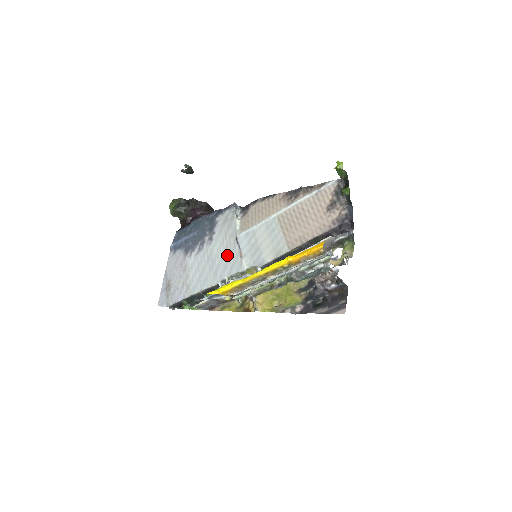
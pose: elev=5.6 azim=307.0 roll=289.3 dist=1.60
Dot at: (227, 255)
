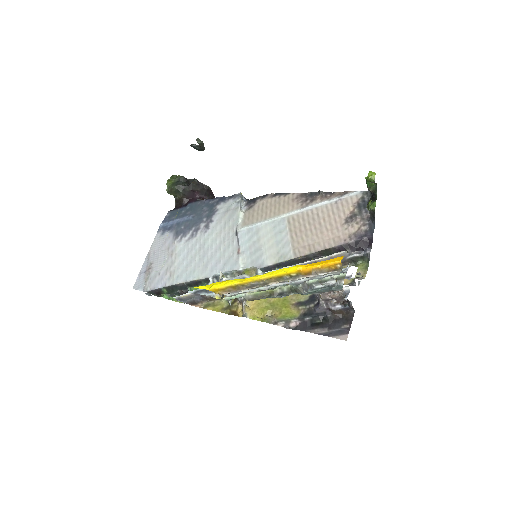
Dot at: (222, 248)
